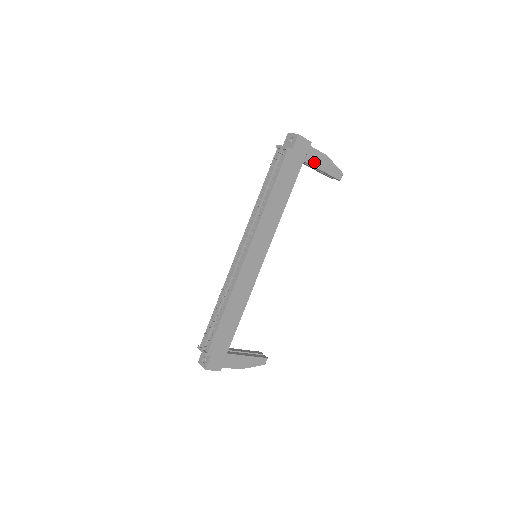
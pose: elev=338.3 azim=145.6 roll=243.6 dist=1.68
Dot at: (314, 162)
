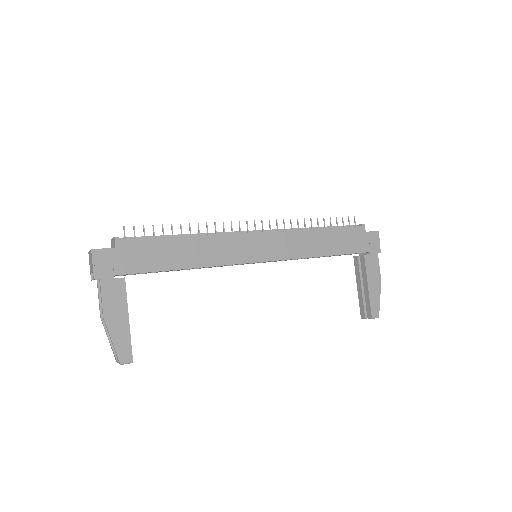
Dot at: (369, 268)
